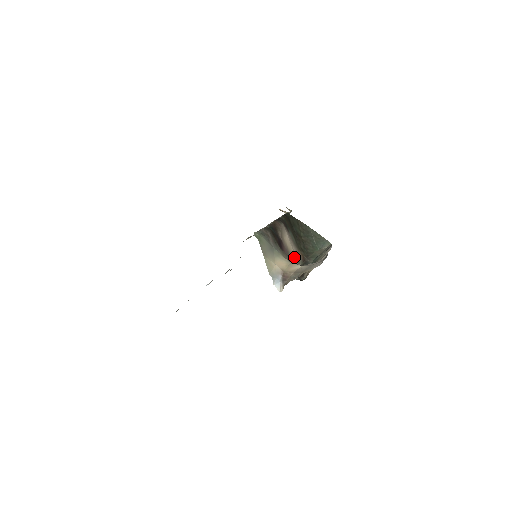
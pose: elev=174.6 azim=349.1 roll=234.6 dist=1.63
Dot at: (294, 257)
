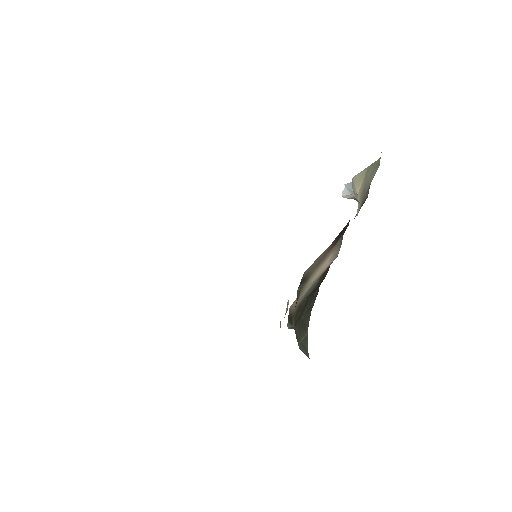
Dot at: (307, 284)
